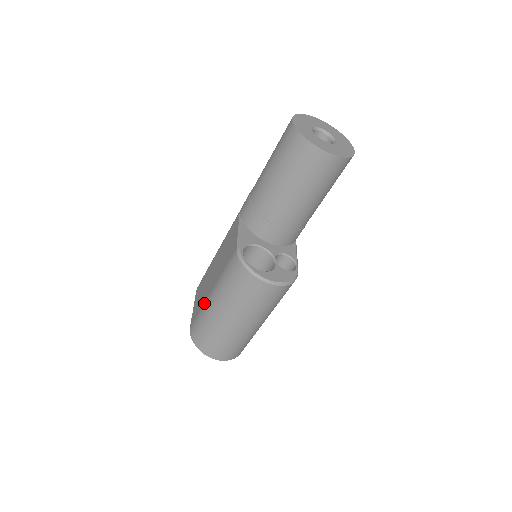
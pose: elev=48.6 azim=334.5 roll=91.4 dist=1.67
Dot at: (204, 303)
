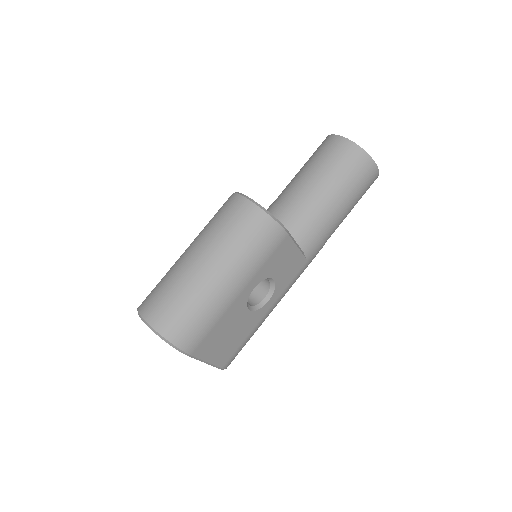
Dot at: occluded
